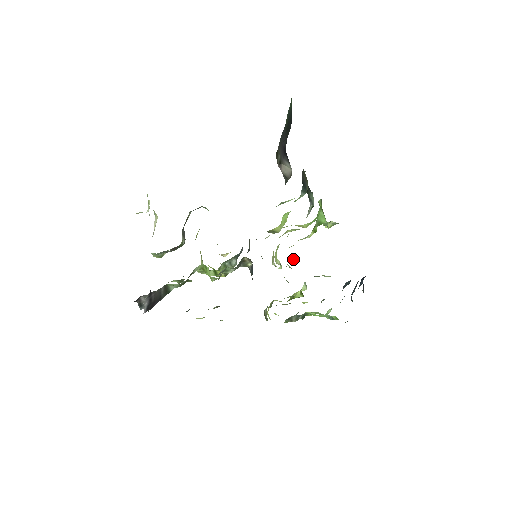
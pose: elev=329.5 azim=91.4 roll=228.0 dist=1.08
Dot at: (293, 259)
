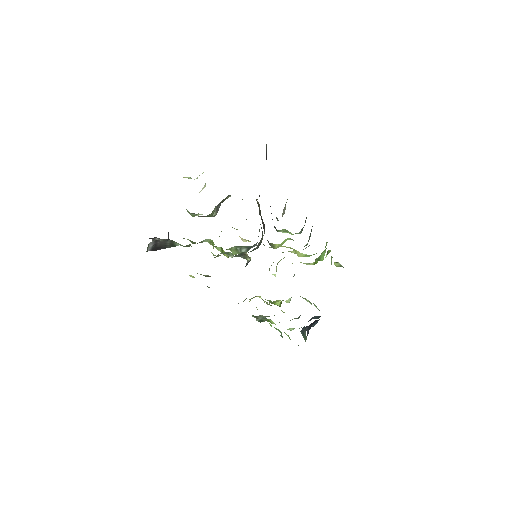
Dot at: occluded
